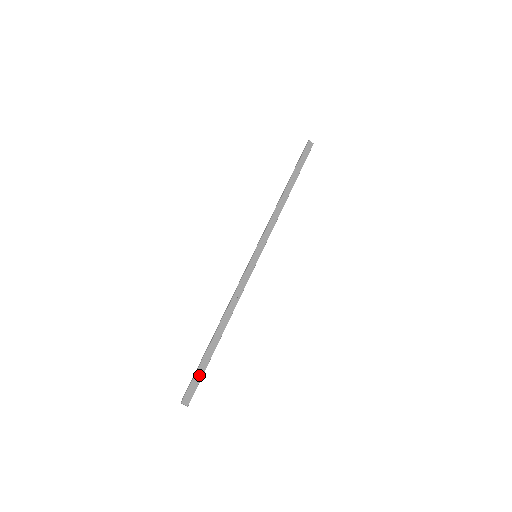
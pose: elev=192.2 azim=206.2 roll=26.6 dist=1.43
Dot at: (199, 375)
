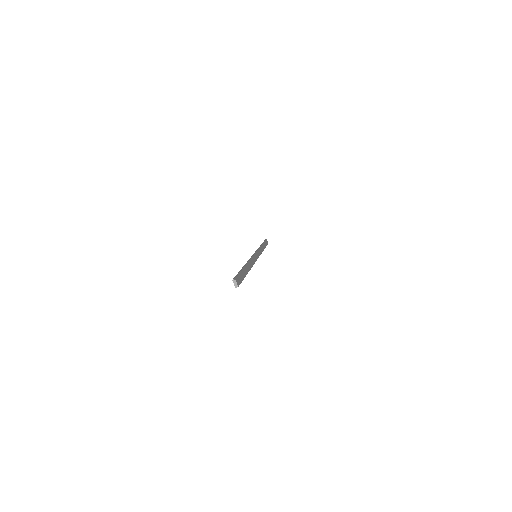
Dot at: (241, 277)
